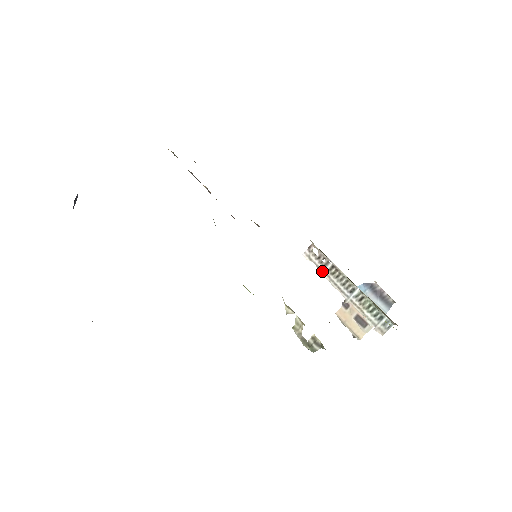
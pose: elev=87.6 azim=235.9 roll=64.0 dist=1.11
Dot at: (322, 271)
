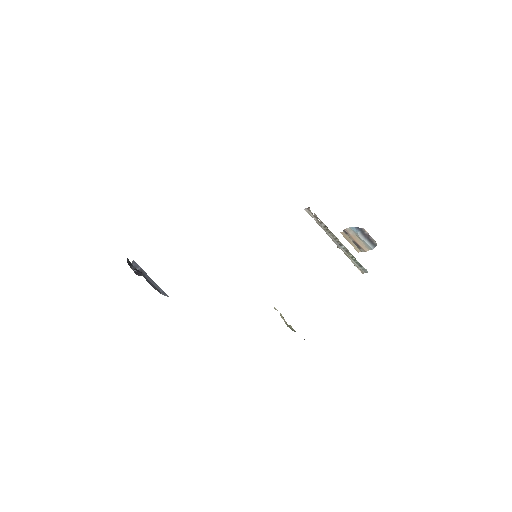
Dot at: (319, 225)
